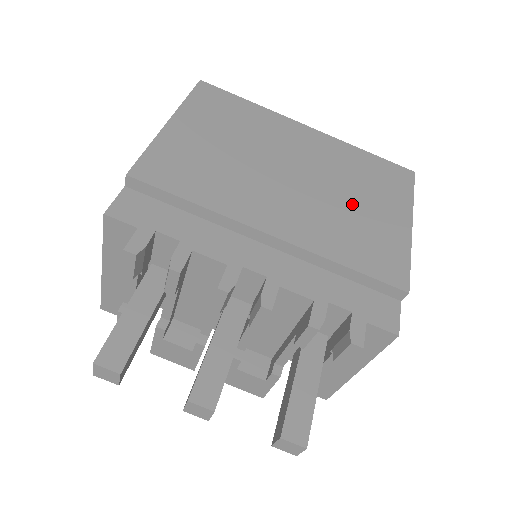
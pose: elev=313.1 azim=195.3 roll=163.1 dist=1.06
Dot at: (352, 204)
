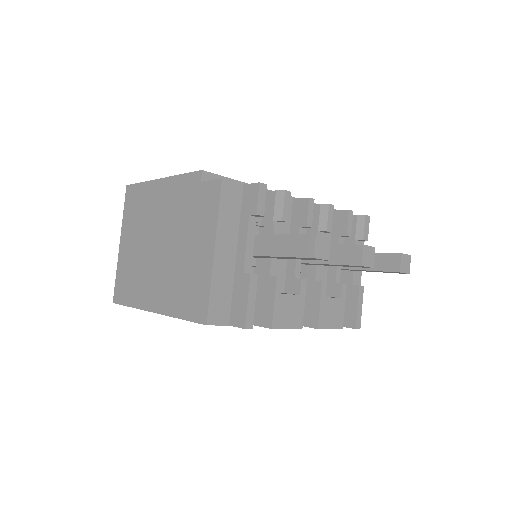
Dot at: occluded
